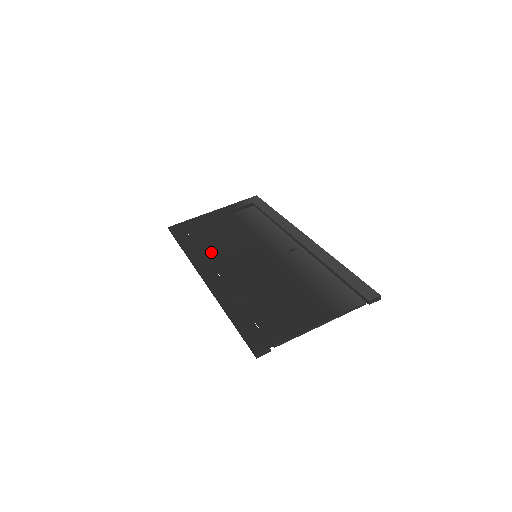
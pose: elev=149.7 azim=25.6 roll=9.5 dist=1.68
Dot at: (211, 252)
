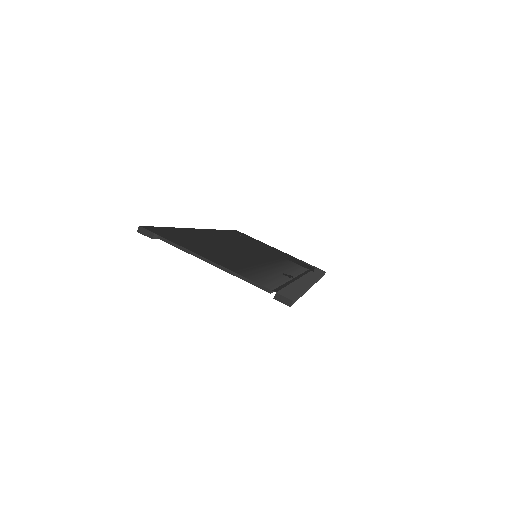
Dot at: (233, 238)
